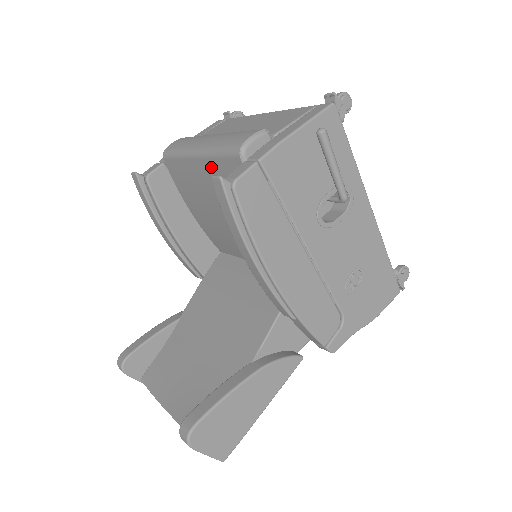
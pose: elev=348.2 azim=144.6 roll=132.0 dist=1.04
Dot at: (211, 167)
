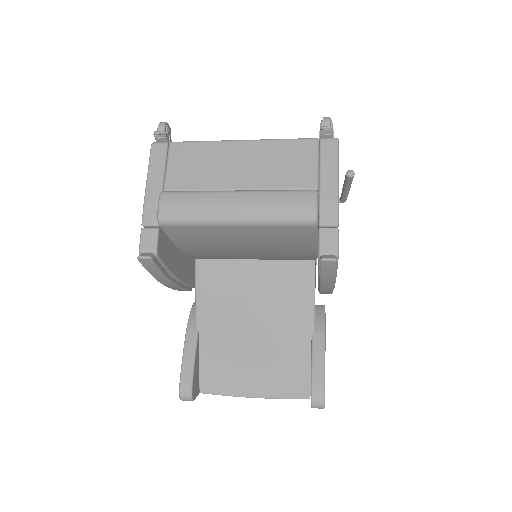
Dot at: (260, 231)
